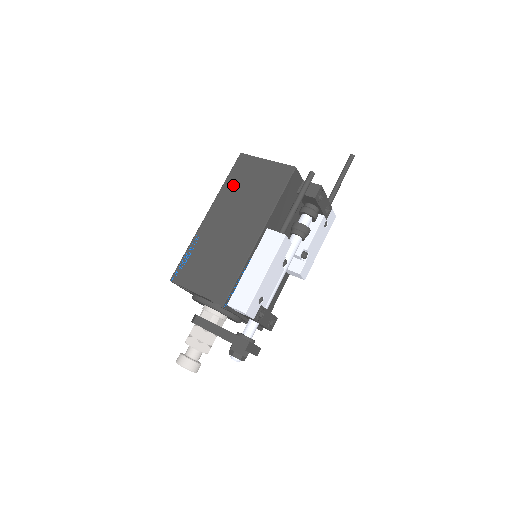
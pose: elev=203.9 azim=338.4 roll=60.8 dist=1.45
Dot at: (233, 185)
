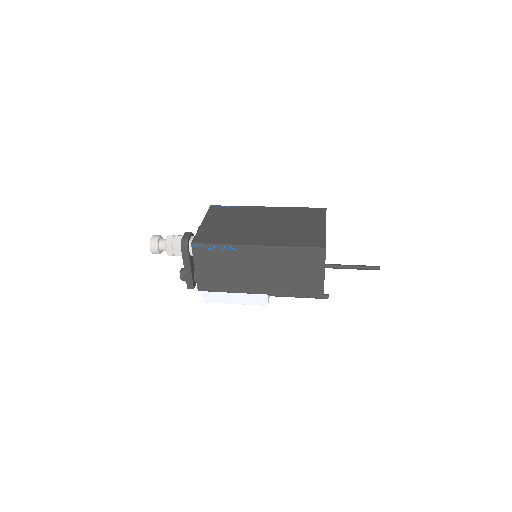
Dot at: (292, 257)
